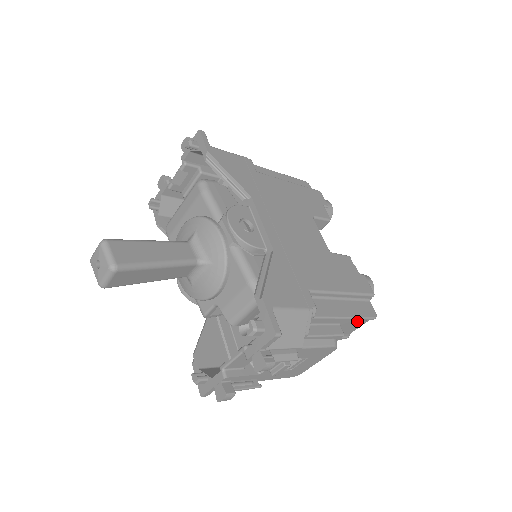
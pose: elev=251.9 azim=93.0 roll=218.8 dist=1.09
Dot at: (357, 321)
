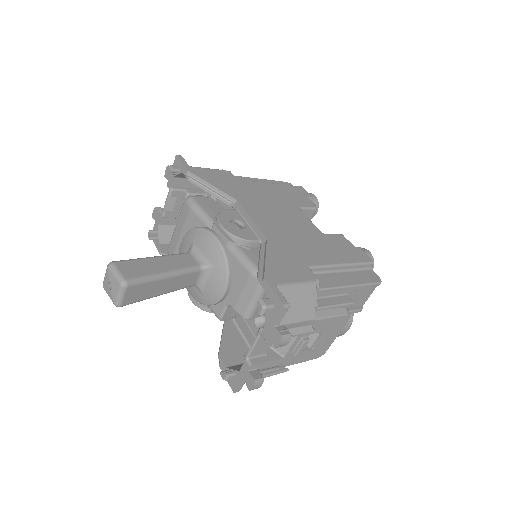
Dot at: (364, 290)
